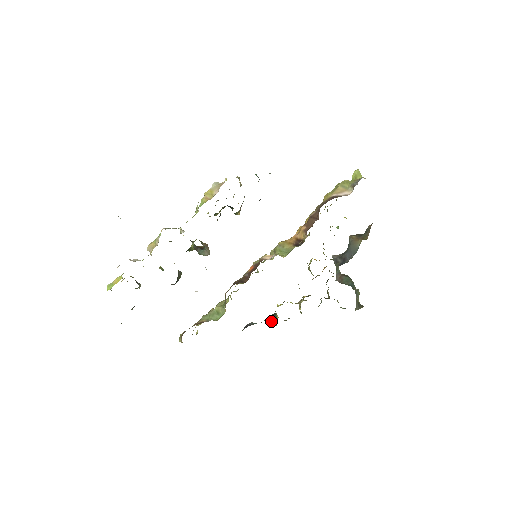
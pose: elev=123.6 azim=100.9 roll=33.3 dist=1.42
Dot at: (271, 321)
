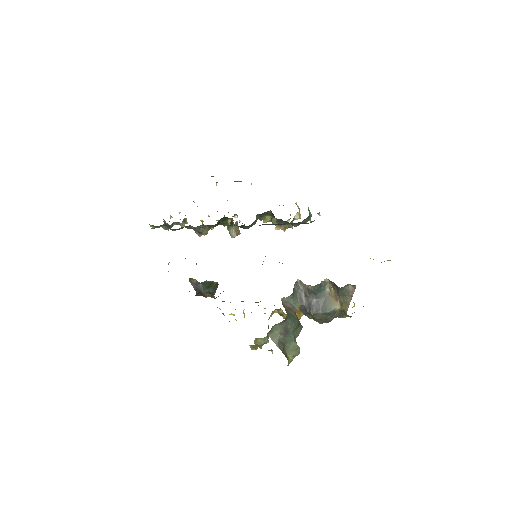
Dot at: occluded
